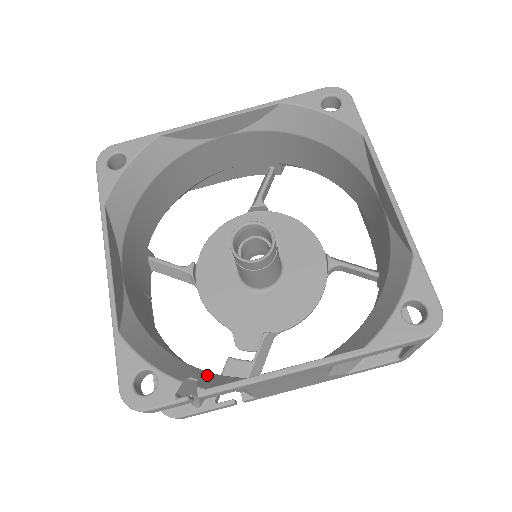
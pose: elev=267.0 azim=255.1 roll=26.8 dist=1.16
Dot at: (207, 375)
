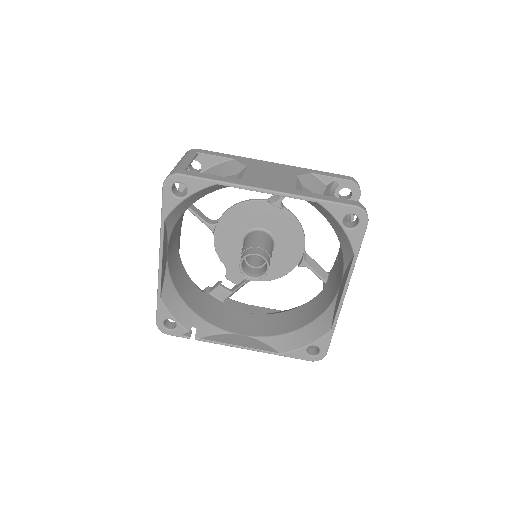
Dot at: (202, 323)
